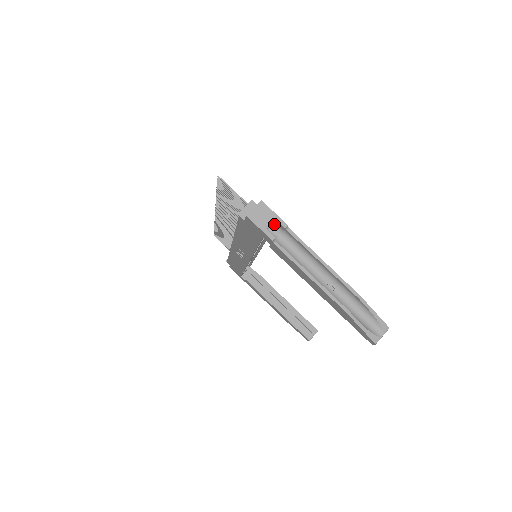
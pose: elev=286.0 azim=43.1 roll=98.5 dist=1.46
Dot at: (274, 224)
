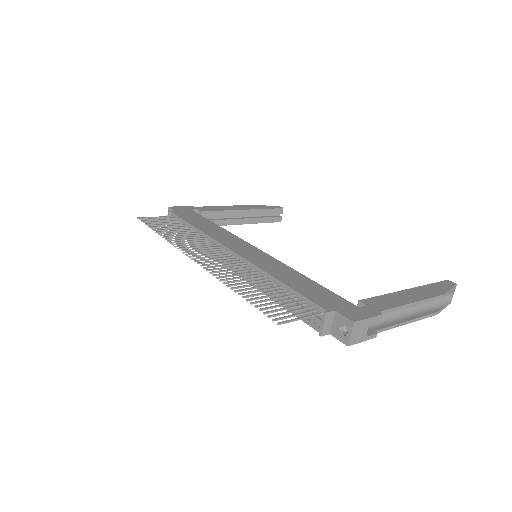
Dot at: occluded
